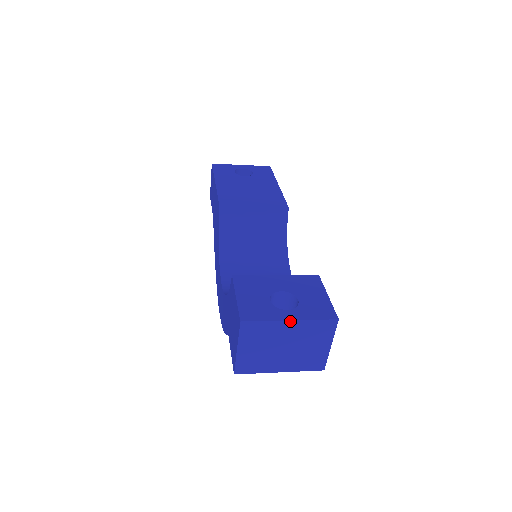
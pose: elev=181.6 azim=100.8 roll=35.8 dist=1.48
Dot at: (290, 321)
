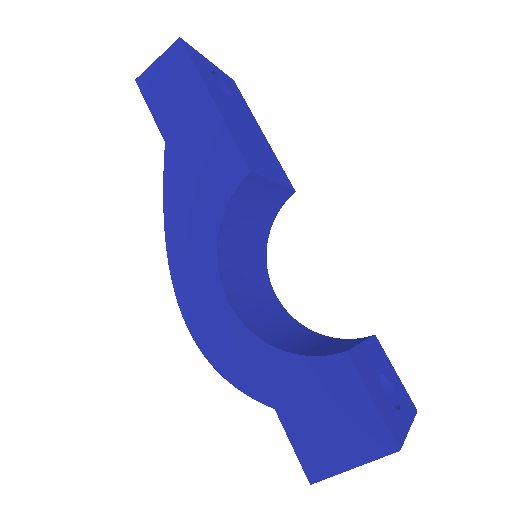
Dot at: (408, 429)
